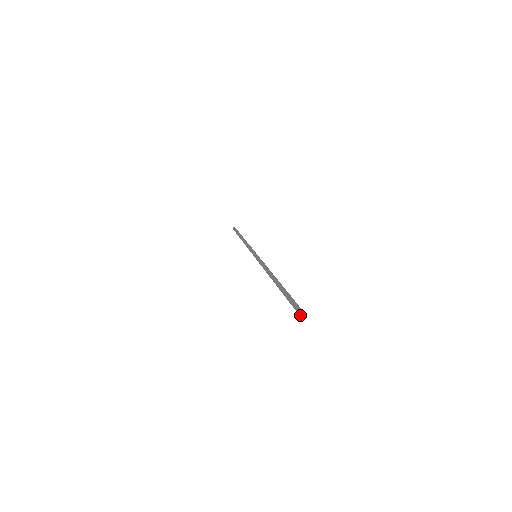
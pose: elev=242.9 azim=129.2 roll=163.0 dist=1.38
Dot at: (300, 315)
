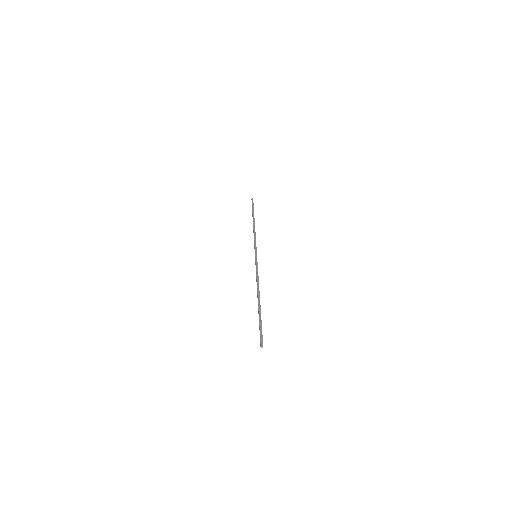
Dot at: occluded
